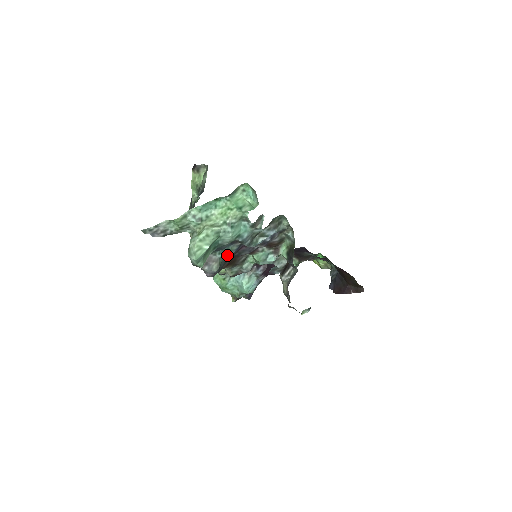
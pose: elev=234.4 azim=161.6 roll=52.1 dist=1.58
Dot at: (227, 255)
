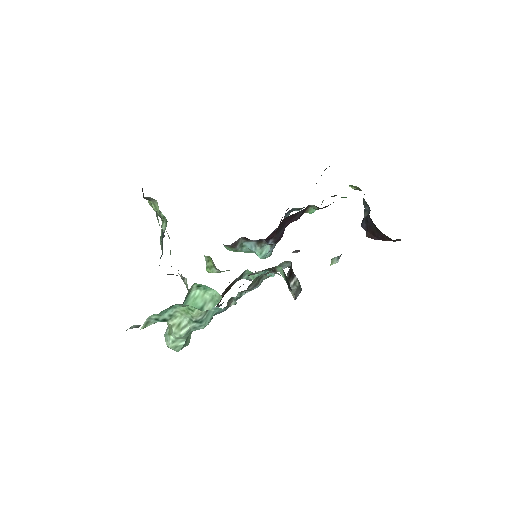
Dot at: occluded
